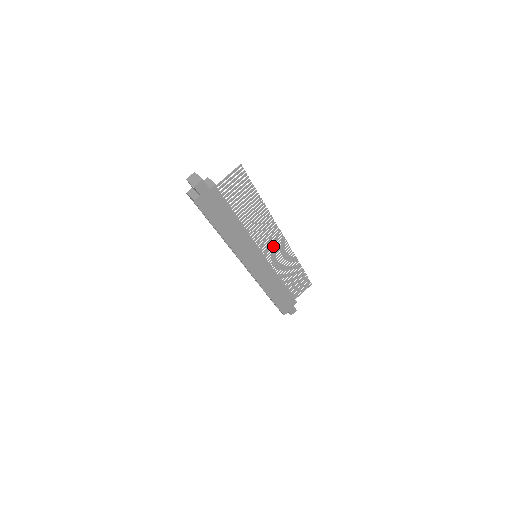
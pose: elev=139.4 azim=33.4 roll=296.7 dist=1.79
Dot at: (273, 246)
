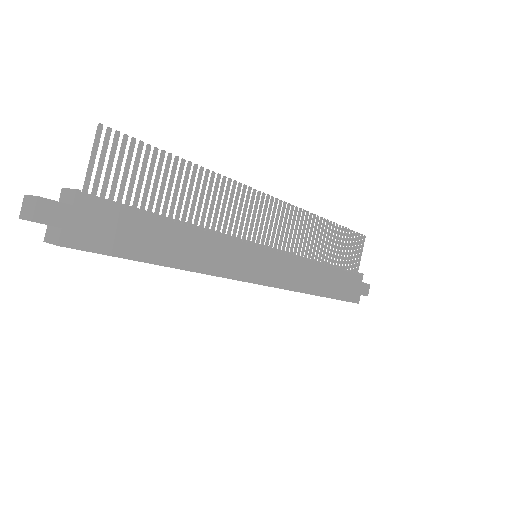
Dot at: (270, 223)
